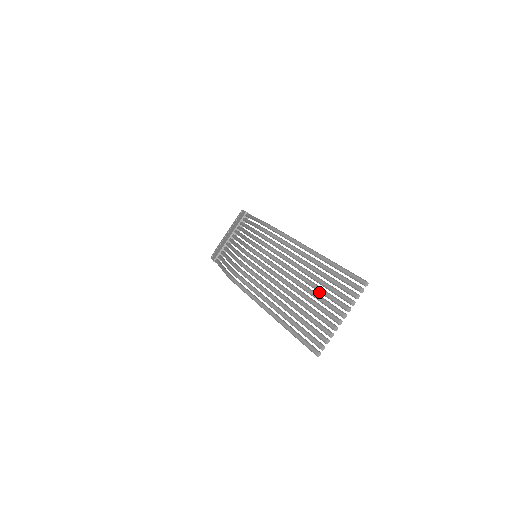
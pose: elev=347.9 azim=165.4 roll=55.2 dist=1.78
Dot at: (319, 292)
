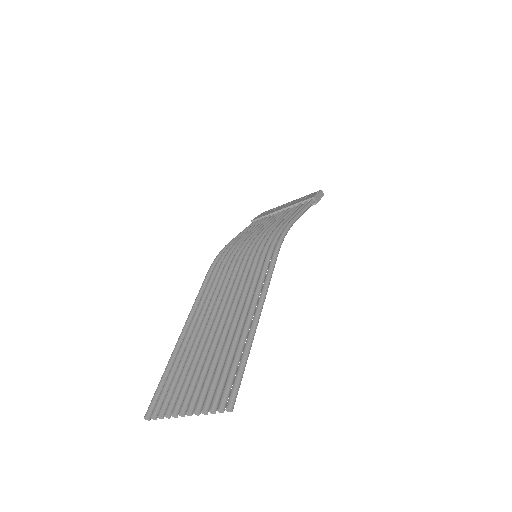
Dot at: (212, 361)
